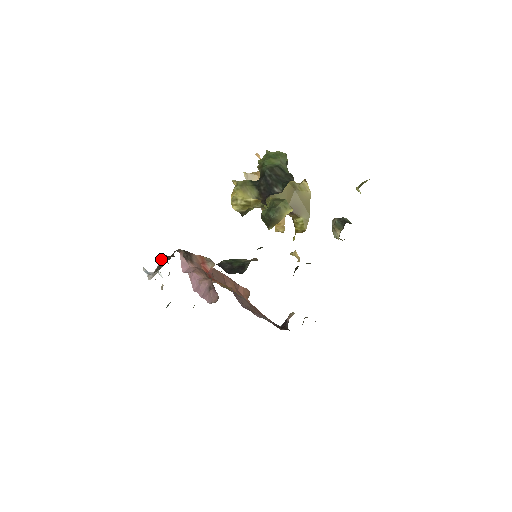
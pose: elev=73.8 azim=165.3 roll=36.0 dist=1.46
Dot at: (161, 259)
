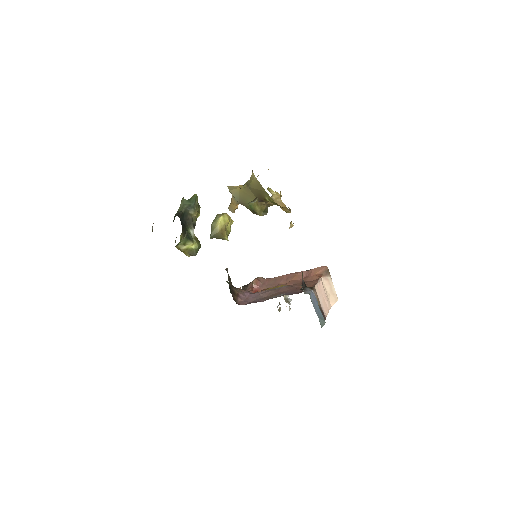
Dot at: occluded
